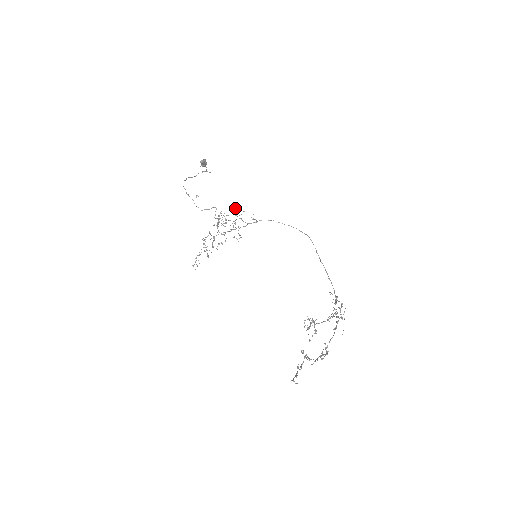
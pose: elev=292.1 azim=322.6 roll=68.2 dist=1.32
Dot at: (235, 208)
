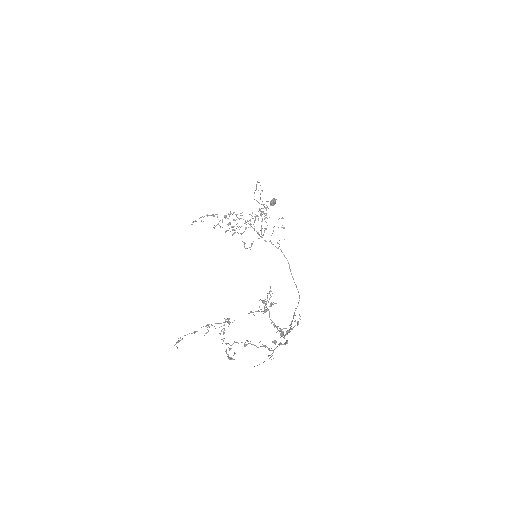
Dot at: (282, 218)
